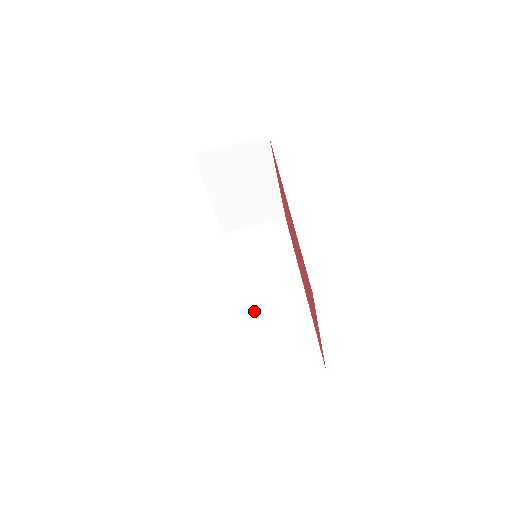
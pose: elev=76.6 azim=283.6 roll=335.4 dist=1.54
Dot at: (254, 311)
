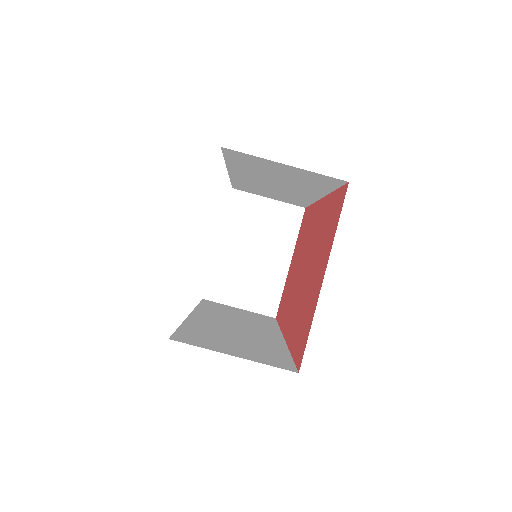
Dot at: (216, 324)
